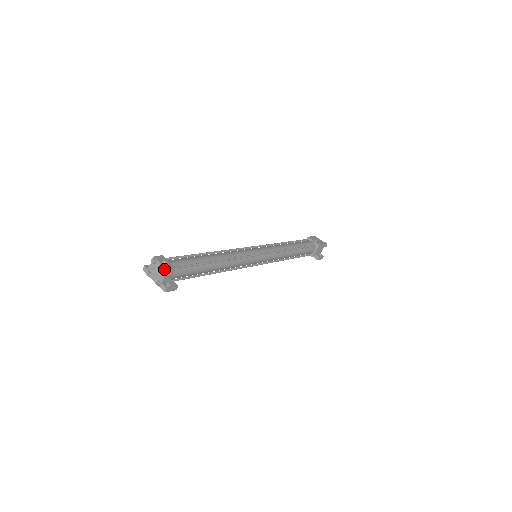
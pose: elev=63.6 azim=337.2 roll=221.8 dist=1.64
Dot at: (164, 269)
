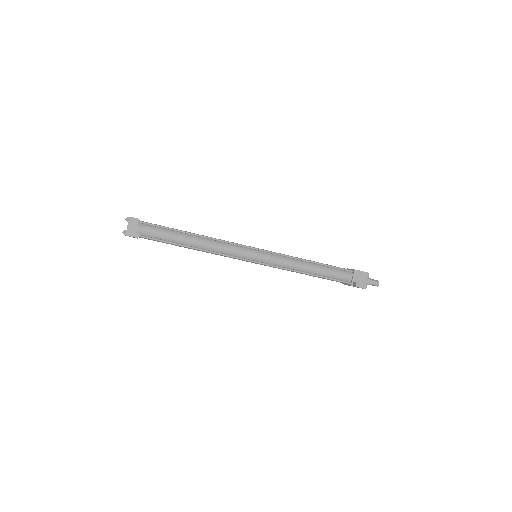
Dot at: (128, 217)
